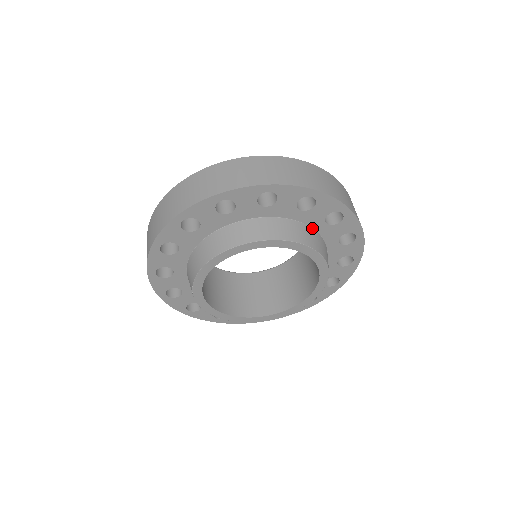
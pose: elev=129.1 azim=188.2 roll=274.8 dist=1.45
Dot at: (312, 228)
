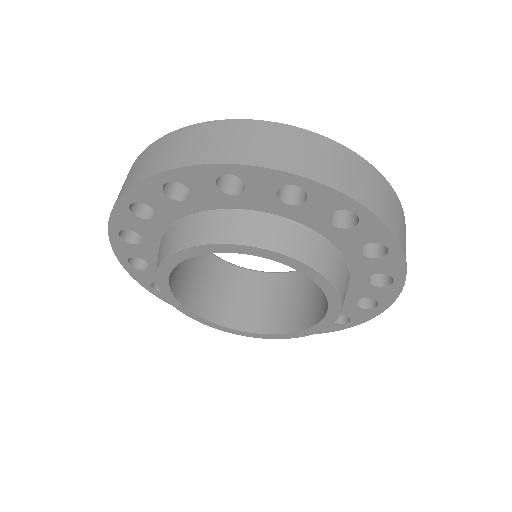
Dot at: occluded
